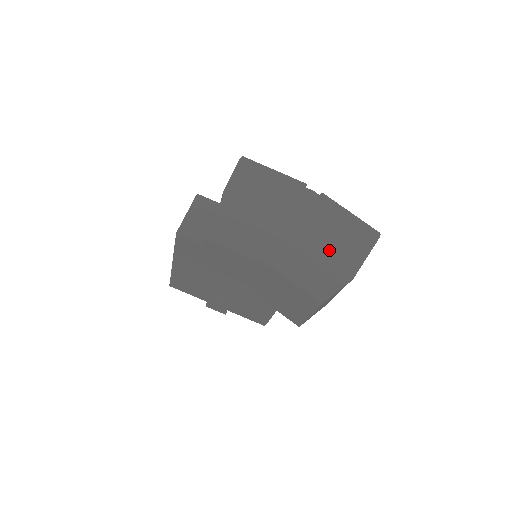
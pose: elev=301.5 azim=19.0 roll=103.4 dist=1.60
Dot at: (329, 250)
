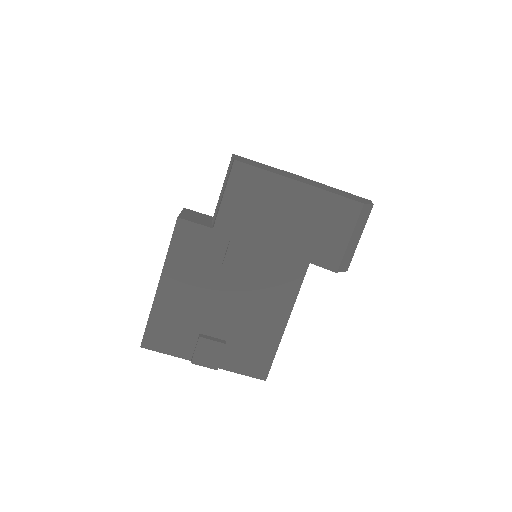
Dot at: (341, 192)
